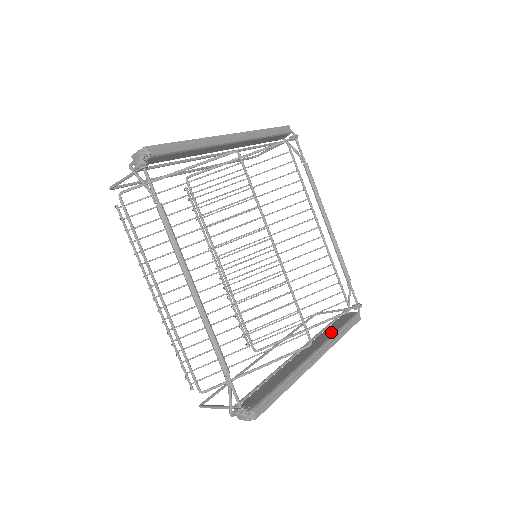
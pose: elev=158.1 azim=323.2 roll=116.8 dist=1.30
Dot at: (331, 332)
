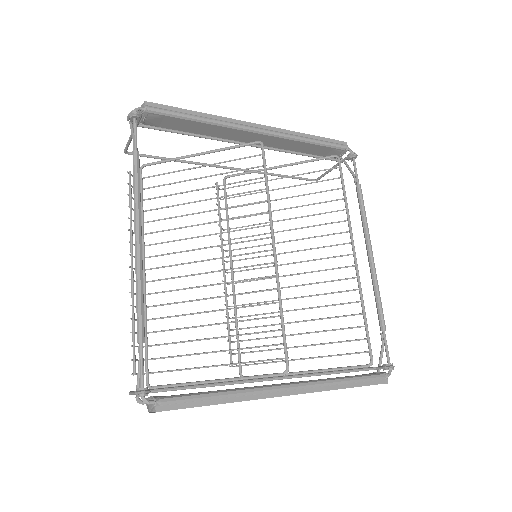
Dot at: occluded
